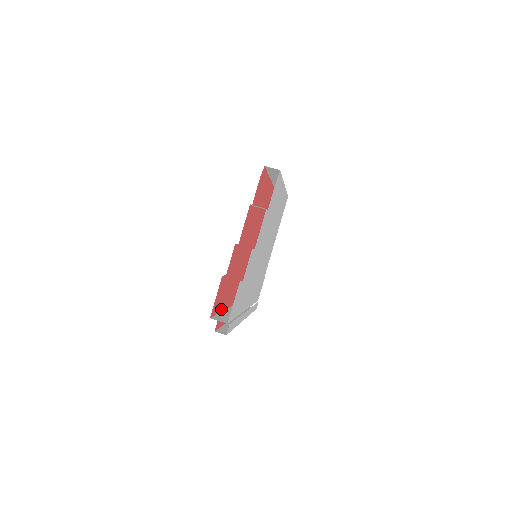
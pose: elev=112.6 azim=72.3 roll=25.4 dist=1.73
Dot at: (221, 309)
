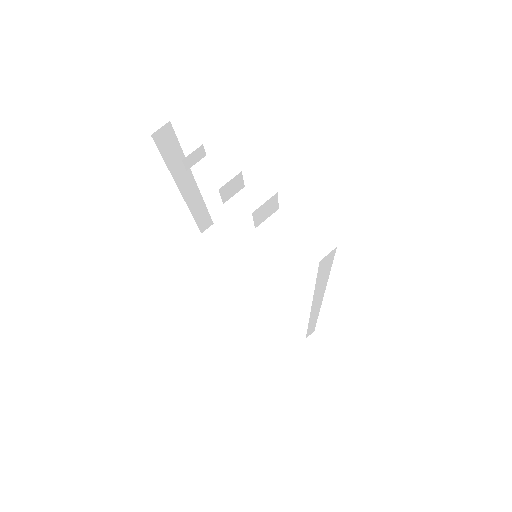
Dot at: occluded
